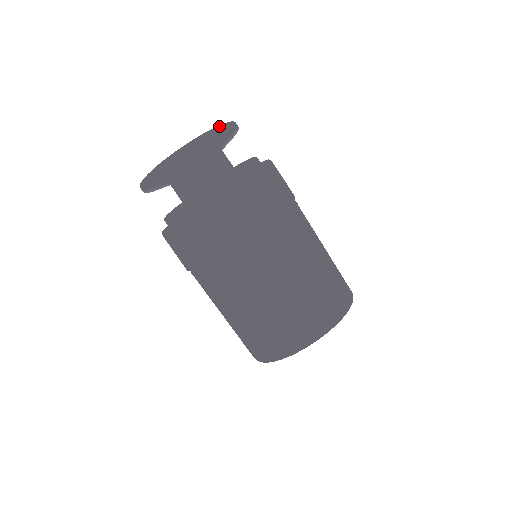
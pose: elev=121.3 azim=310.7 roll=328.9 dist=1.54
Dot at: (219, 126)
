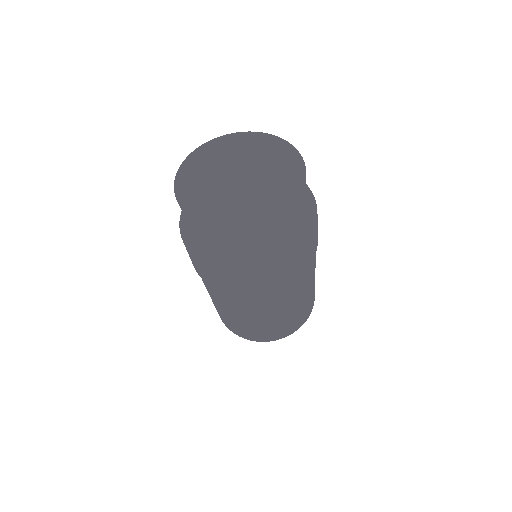
Dot at: (303, 186)
